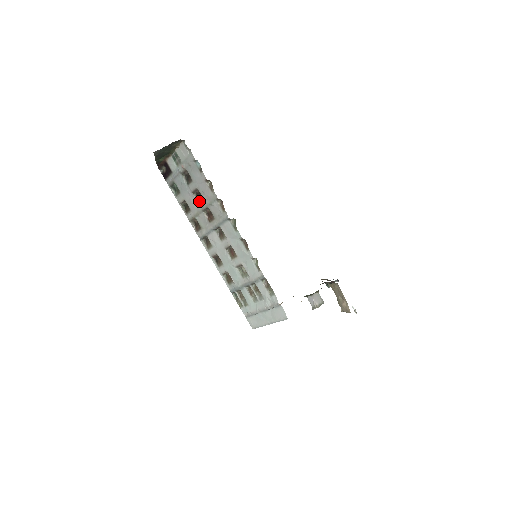
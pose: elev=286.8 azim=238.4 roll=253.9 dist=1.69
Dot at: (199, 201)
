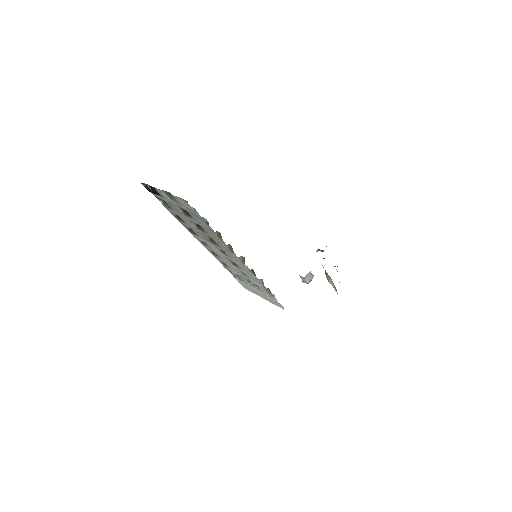
Dot at: (199, 228)
